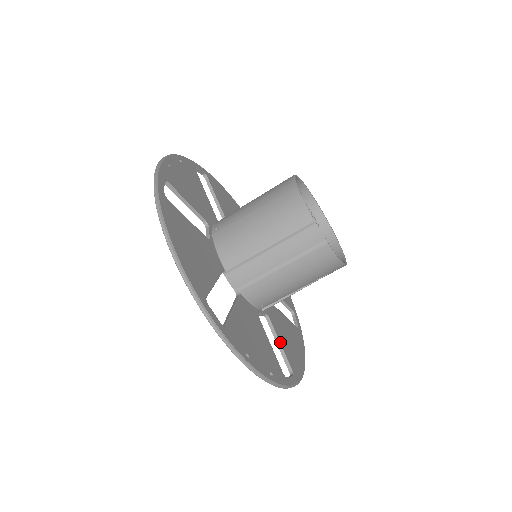
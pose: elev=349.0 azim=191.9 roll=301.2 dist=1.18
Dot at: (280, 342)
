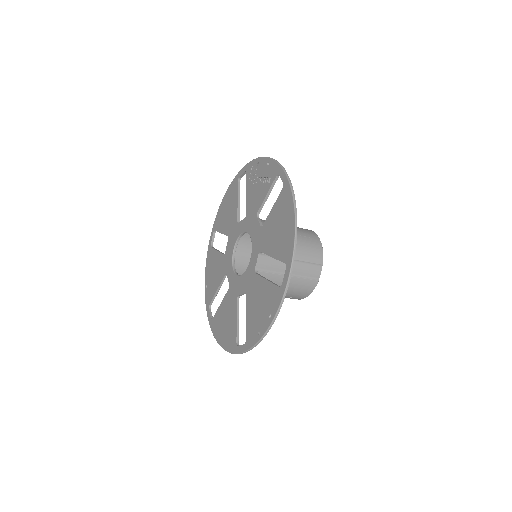
Dot at: occluded
